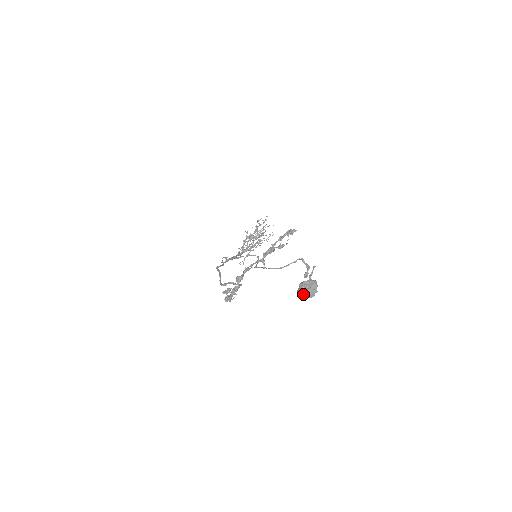
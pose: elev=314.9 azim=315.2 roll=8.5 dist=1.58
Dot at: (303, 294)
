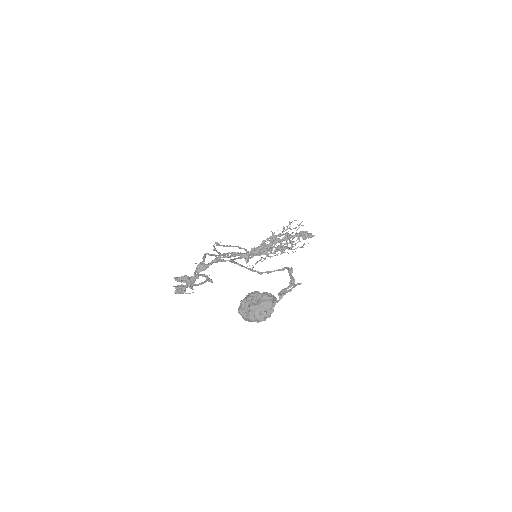
Dot at: (245, 310)
